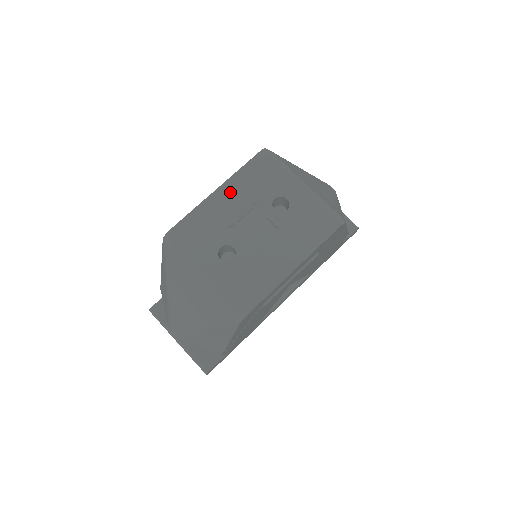
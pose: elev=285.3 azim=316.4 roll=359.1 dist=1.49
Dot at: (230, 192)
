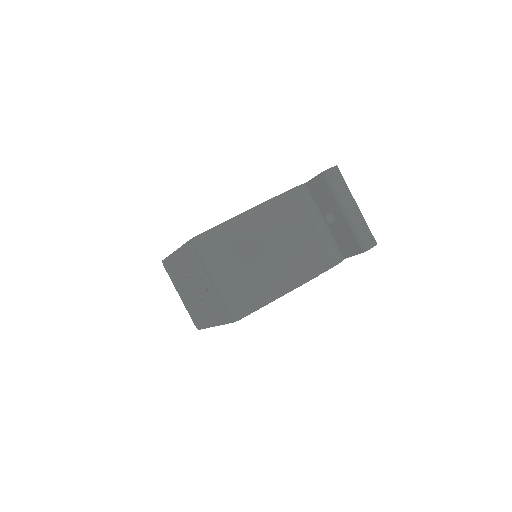
Dot at: (181, 258)
